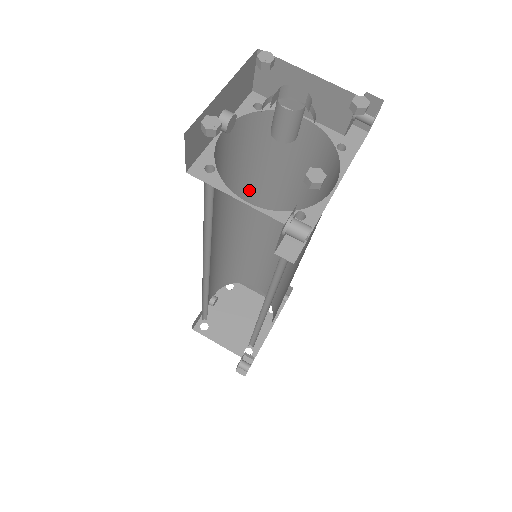
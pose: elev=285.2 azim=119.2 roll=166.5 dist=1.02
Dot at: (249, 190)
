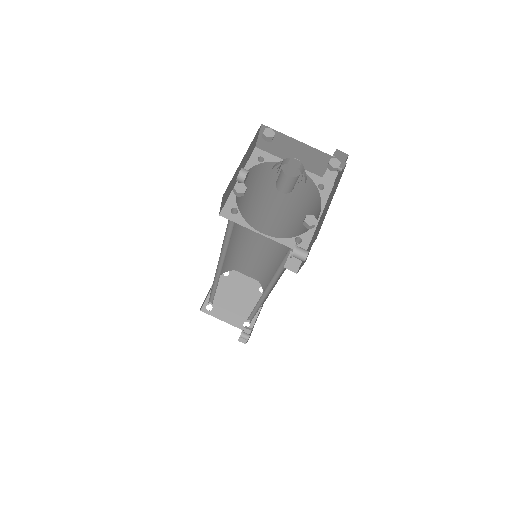
Dot at: (249, 209)
